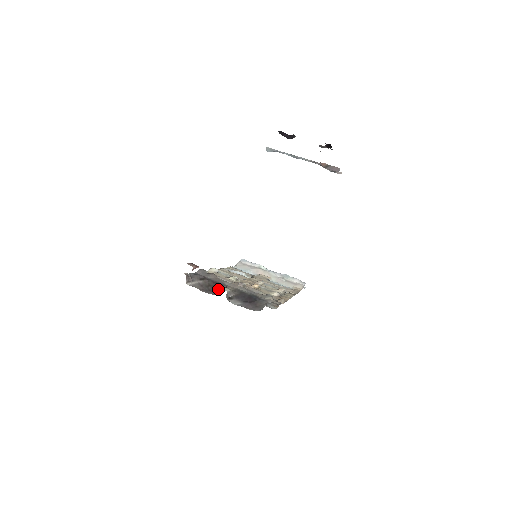
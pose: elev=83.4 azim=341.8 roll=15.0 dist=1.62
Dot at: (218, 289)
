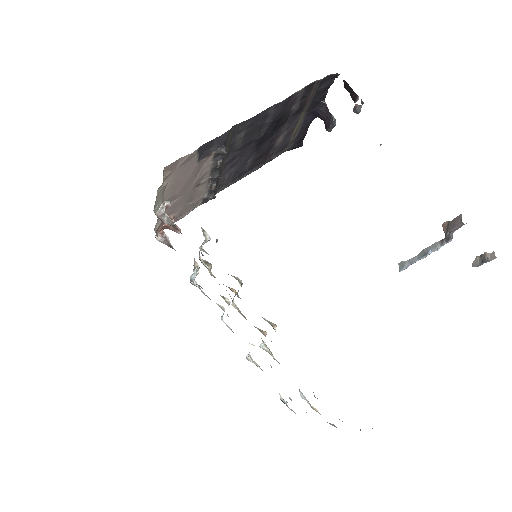
Dot at: occluded
